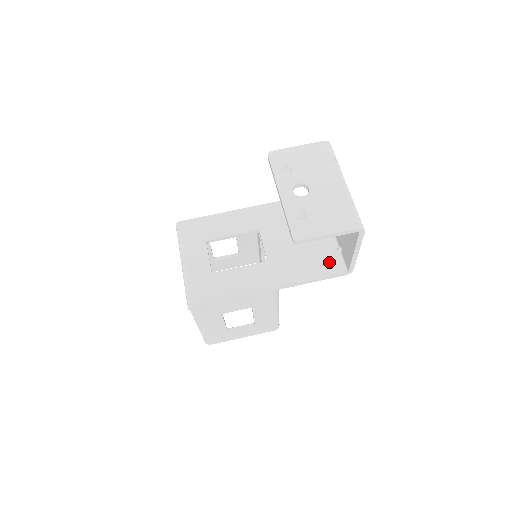
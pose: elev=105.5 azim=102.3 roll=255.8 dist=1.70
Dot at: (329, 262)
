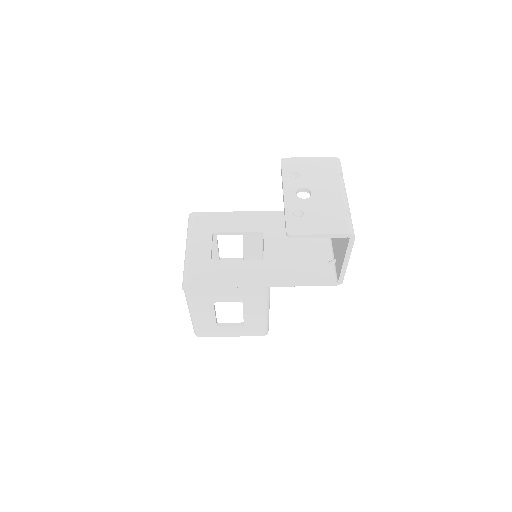
Dot at: (322, 271)
